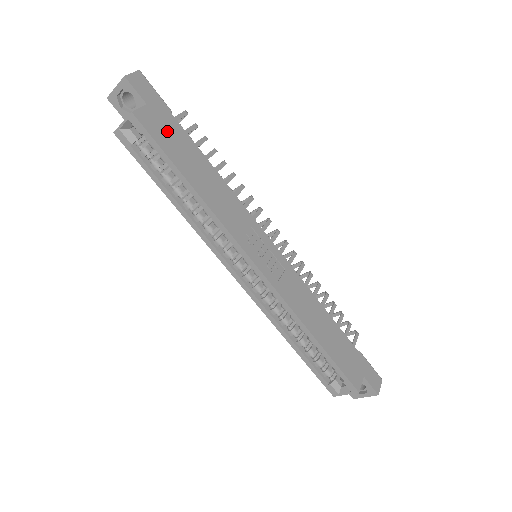
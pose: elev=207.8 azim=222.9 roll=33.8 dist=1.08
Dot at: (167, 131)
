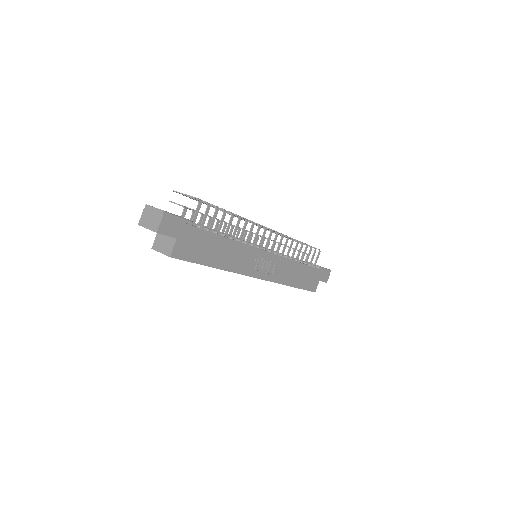
Dot at: (194, 245)
